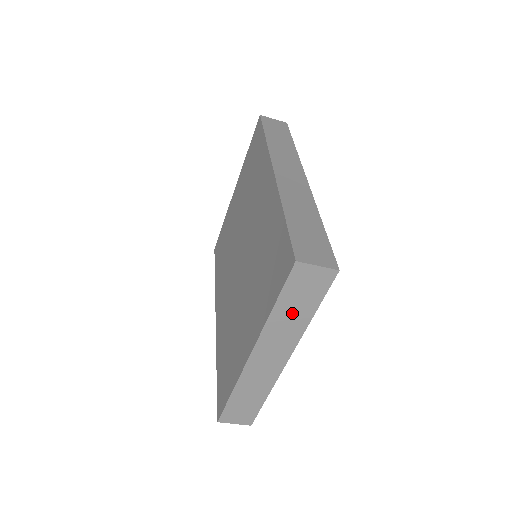
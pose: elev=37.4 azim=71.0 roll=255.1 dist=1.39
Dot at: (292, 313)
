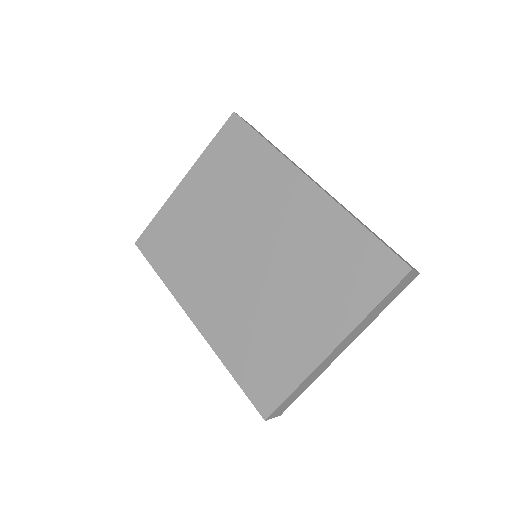
Dot at: (379, 309)
